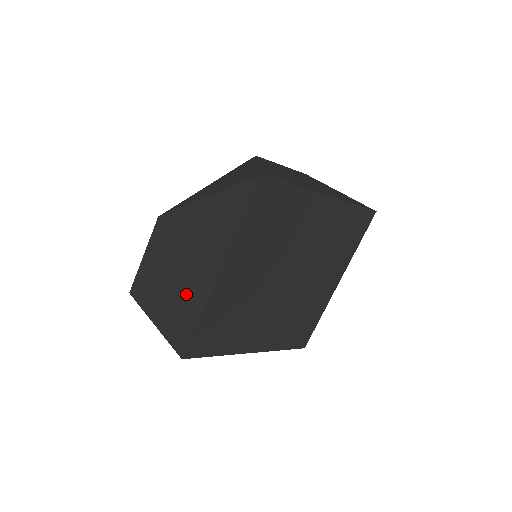
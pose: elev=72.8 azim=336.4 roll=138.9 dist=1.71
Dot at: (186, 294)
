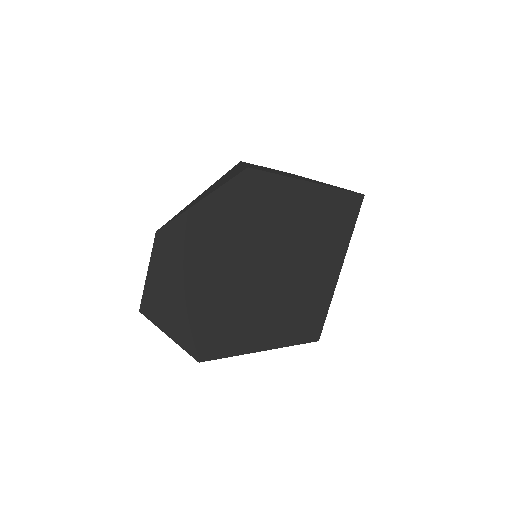
Dot at: (193, 298)
